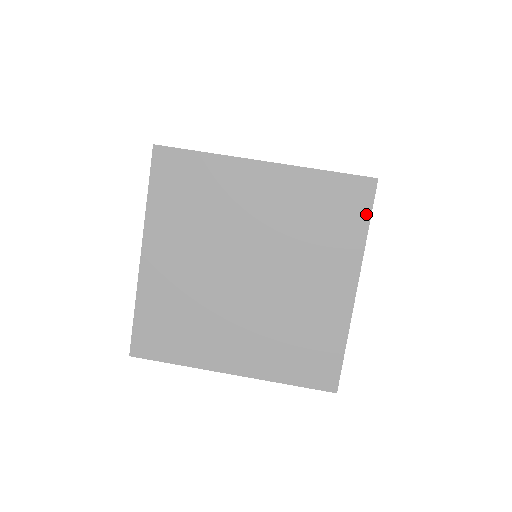
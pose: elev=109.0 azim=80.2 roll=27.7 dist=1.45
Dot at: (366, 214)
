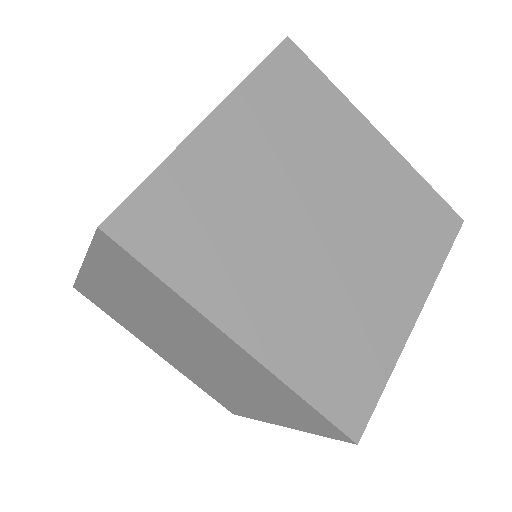
Dot at: (323, 434)
